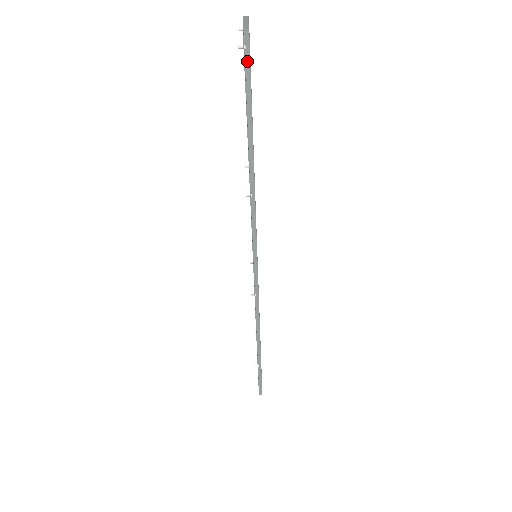
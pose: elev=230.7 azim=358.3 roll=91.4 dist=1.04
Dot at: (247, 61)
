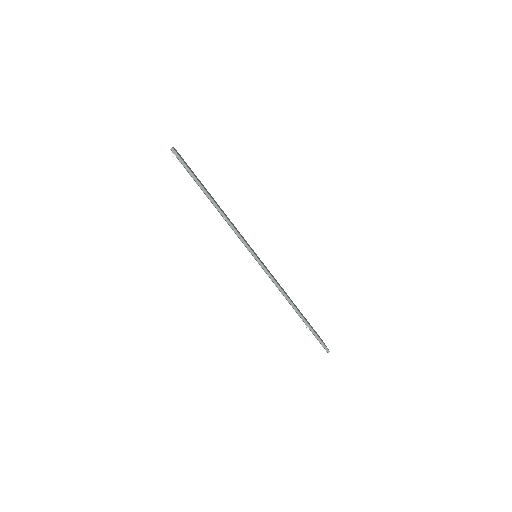
Dot at: (180, 160)
